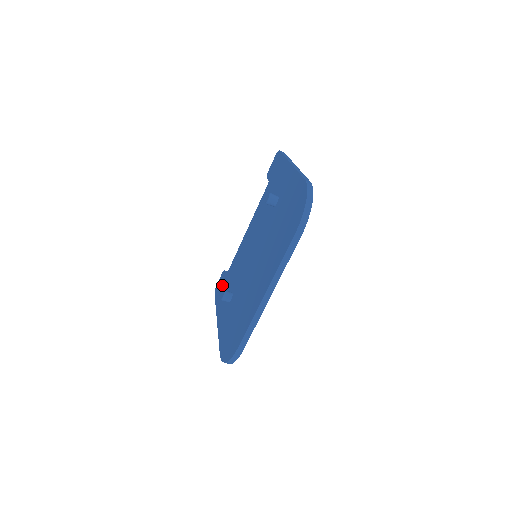
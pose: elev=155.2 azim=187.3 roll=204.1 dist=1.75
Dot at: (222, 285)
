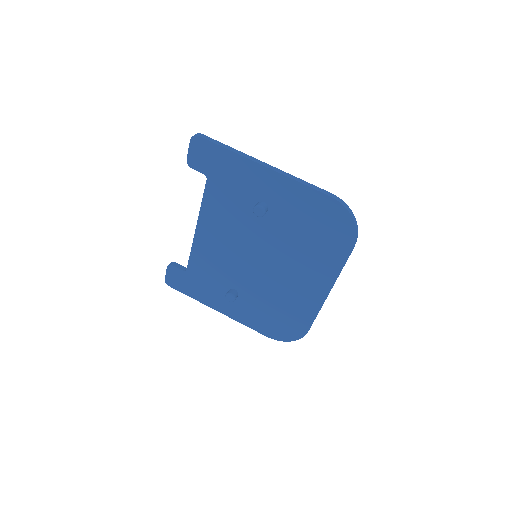
Dot at: (187, 280)
